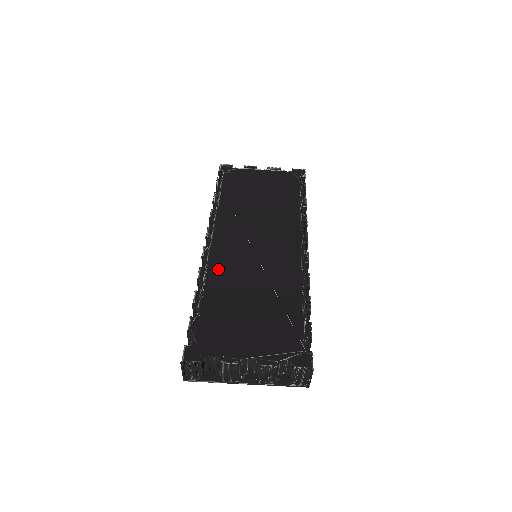
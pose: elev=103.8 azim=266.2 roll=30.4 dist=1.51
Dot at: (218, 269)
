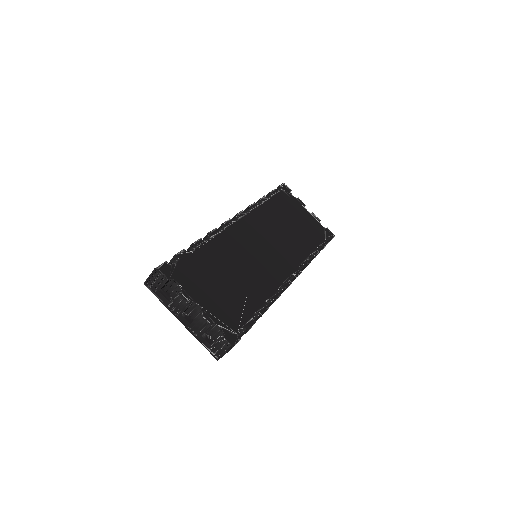
Dot at: (227, 239)
